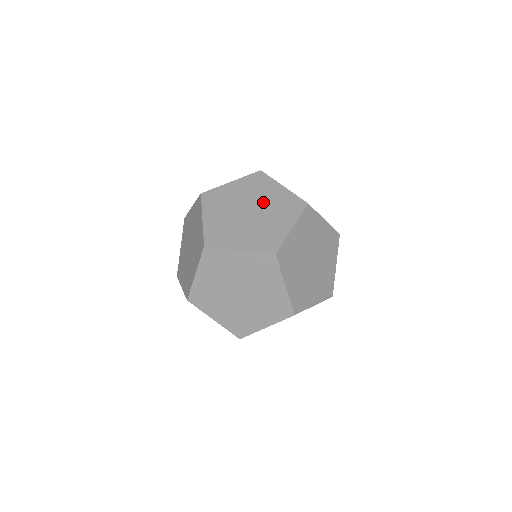
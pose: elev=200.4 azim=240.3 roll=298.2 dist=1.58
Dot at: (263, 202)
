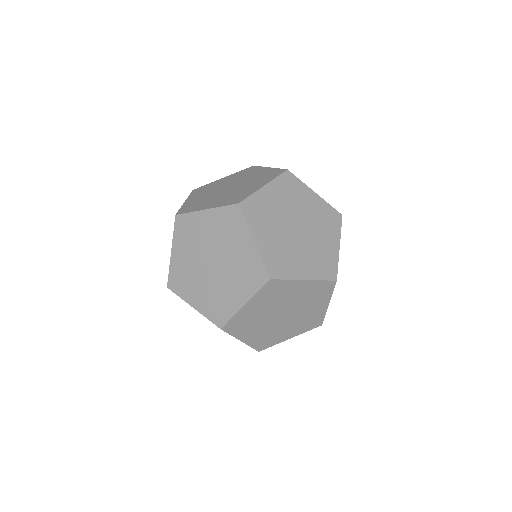
Dot at: (210, 243)
